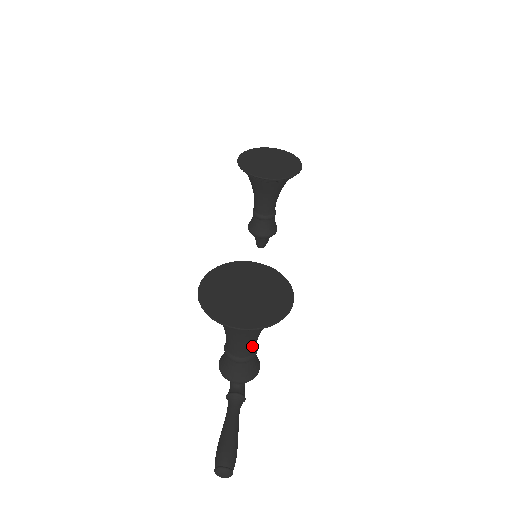
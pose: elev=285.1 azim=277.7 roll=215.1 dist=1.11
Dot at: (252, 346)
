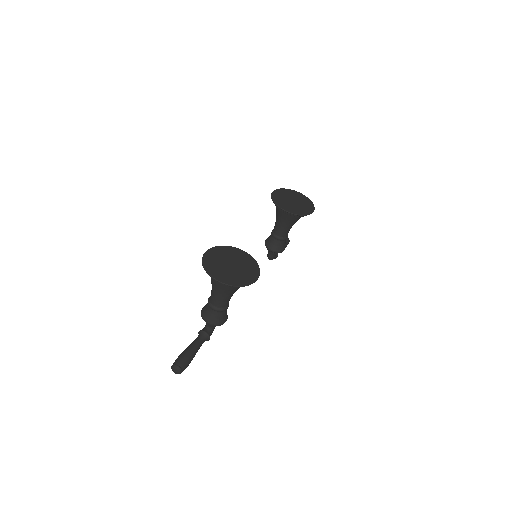
Dot at: (224, 302)
